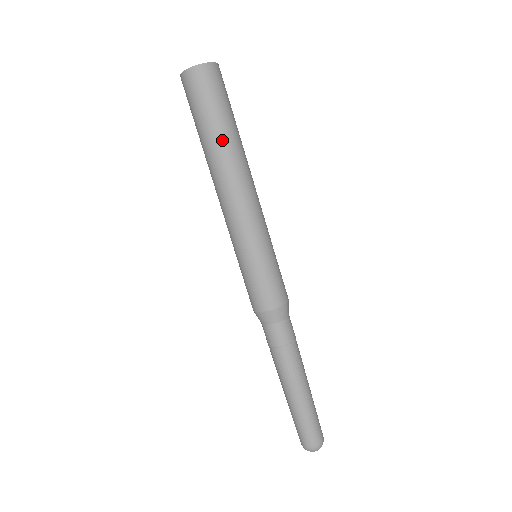
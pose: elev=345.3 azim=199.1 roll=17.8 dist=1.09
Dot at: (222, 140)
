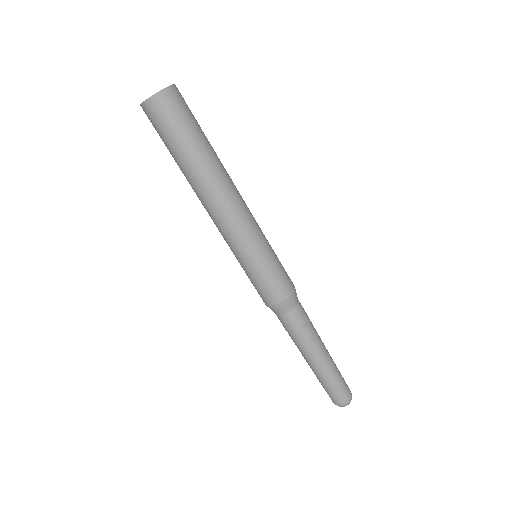
Dot at: (199, 160)
